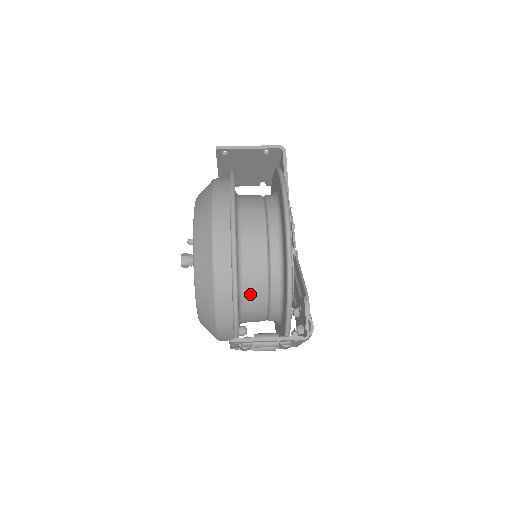
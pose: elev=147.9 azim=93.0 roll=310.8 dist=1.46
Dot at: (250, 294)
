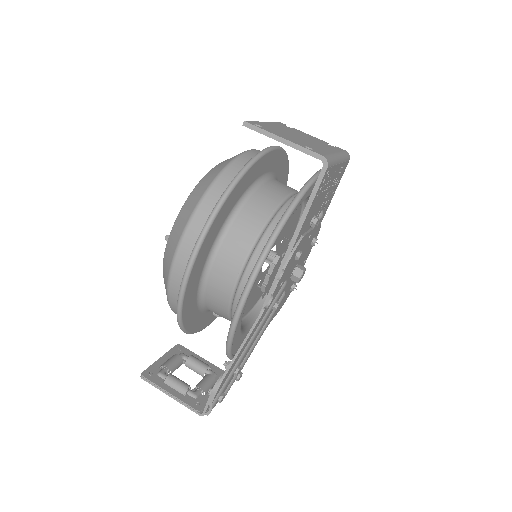
Dot at: (212, 310)
